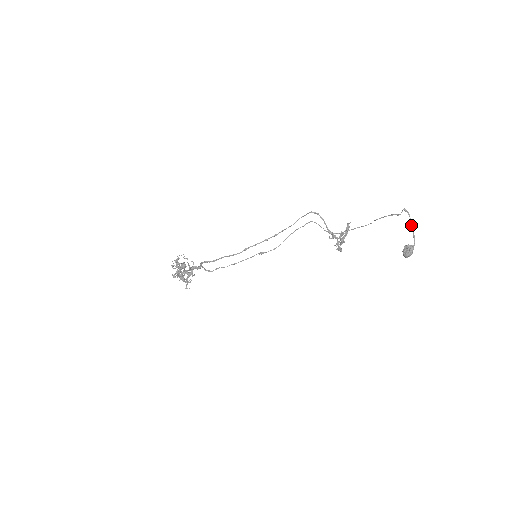
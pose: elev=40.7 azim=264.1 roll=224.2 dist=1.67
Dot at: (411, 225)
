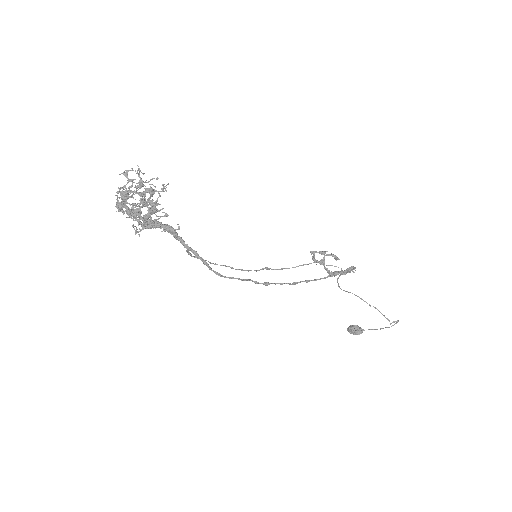
Dot at: occluded
